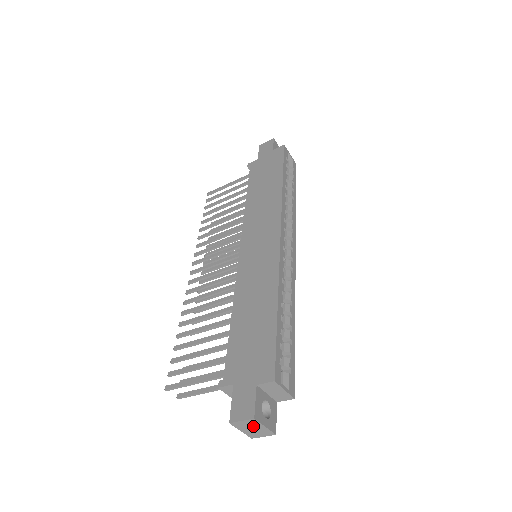
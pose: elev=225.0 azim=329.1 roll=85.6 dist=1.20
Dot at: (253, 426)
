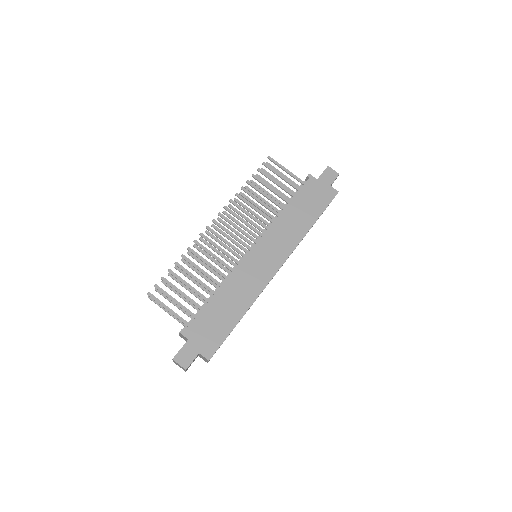
Dot at: (181, 367)
